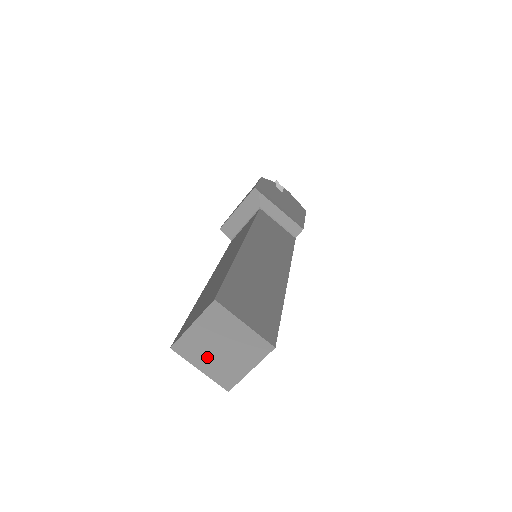
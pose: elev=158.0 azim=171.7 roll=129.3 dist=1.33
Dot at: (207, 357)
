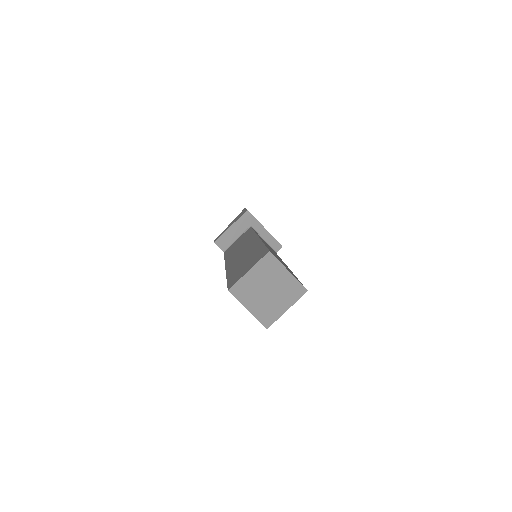
Dot at: (256, 298)
